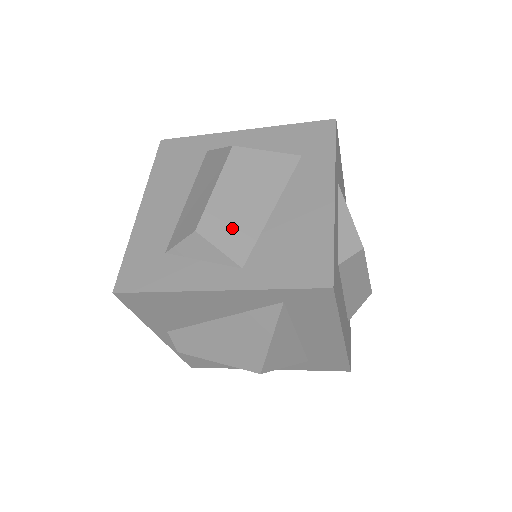
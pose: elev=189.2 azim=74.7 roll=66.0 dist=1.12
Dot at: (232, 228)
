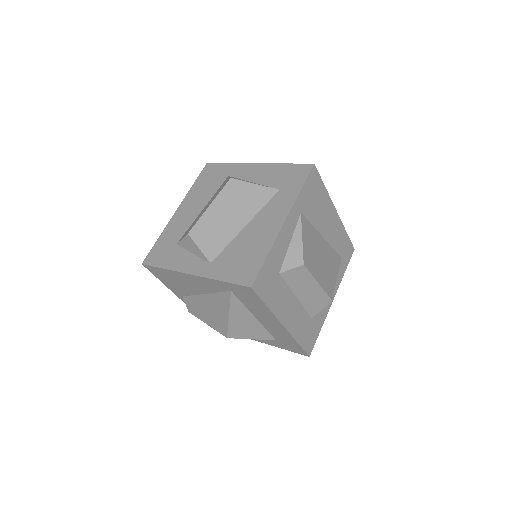
Dot at: (212, 235)
